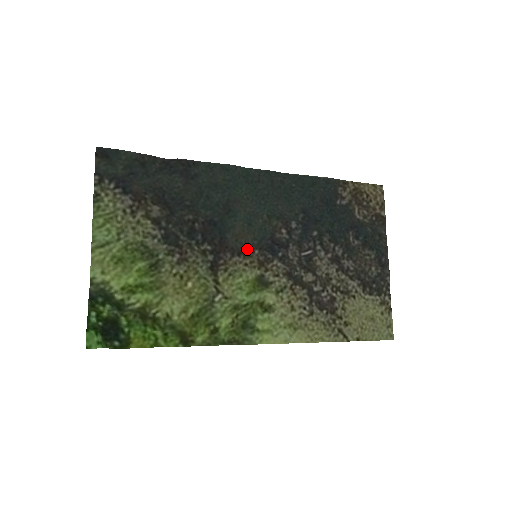
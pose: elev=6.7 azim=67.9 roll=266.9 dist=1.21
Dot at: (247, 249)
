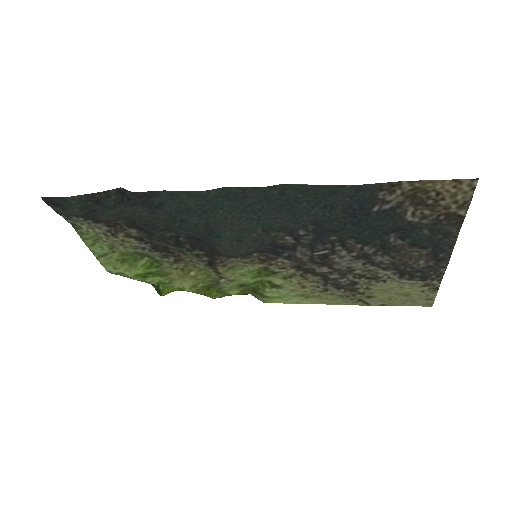
Dot at: (243, 255)
